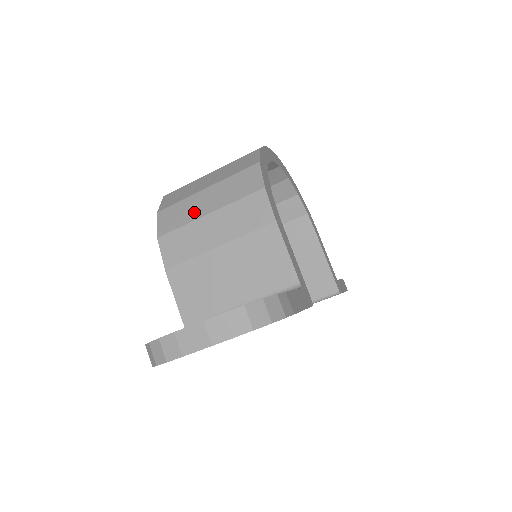
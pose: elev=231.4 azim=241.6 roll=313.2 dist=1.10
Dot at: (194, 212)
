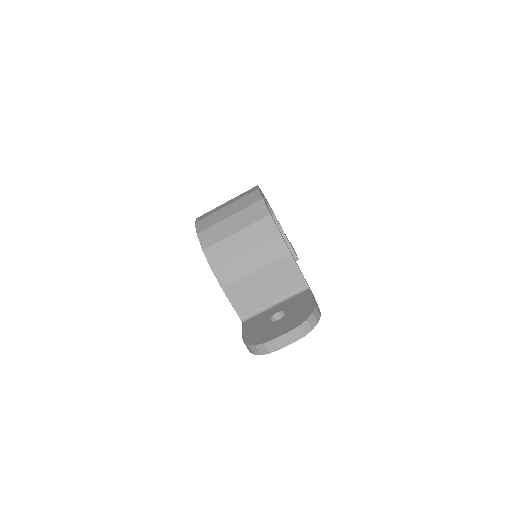
Dot at: (234, 251)
